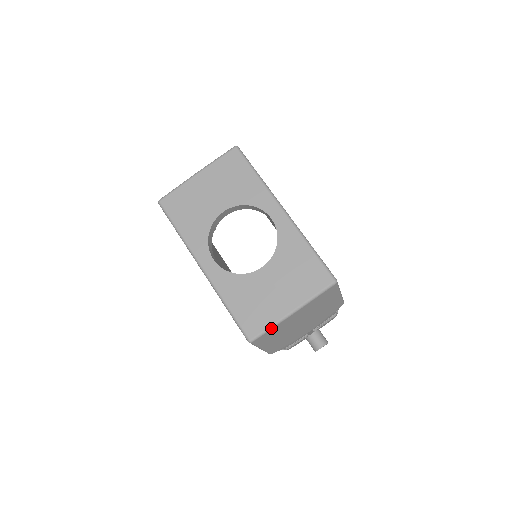
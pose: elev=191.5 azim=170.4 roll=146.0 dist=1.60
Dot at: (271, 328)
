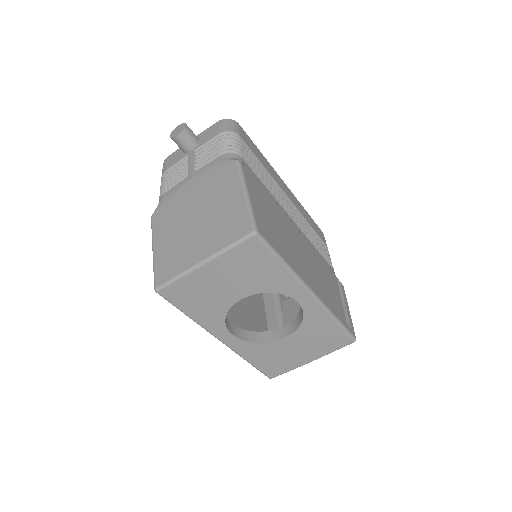
Dot at: (290, 370)
